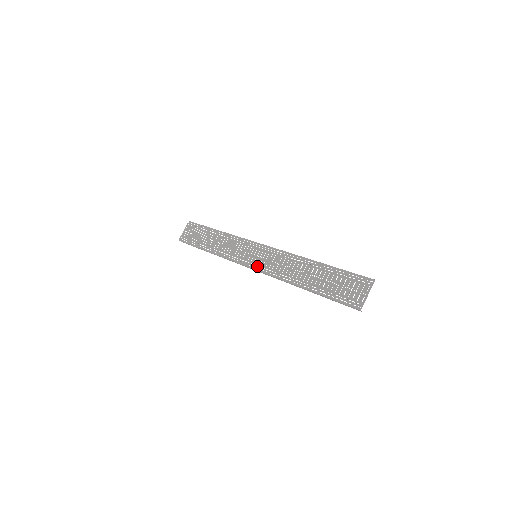
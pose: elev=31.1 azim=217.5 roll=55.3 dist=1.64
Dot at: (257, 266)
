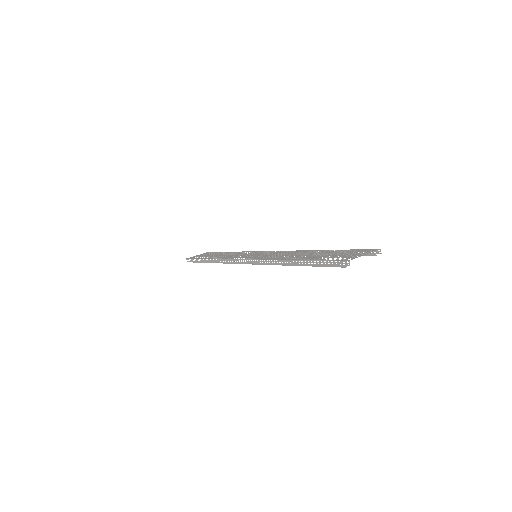
Dot at: (252, 257)
